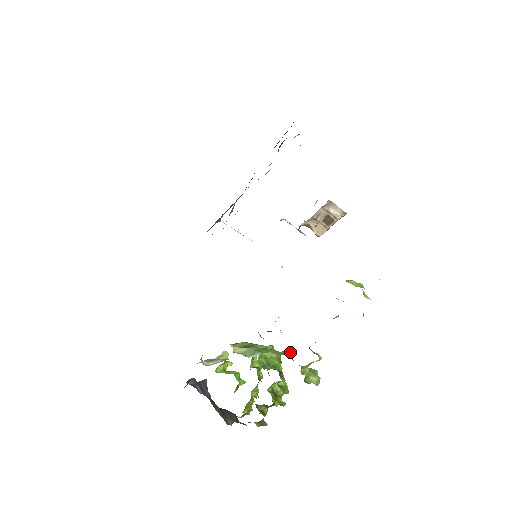
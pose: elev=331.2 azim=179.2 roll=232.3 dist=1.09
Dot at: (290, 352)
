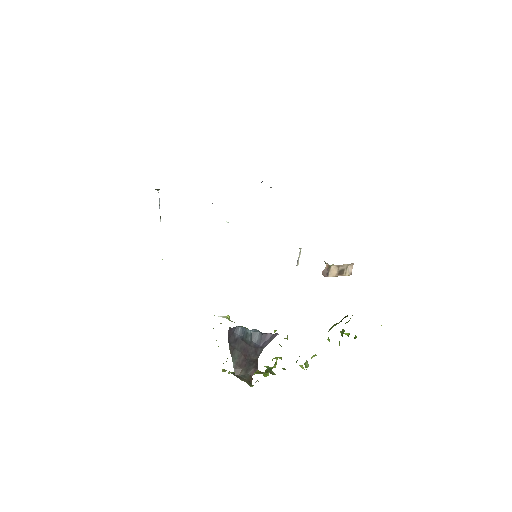
Dot at: occluded
